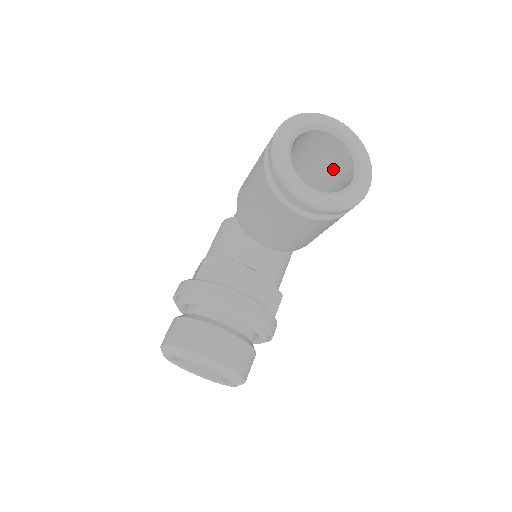
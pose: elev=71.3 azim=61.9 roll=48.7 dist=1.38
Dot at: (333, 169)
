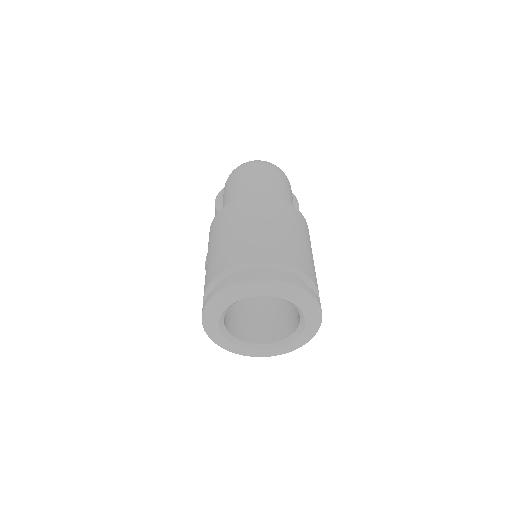
Dot at: occluded
